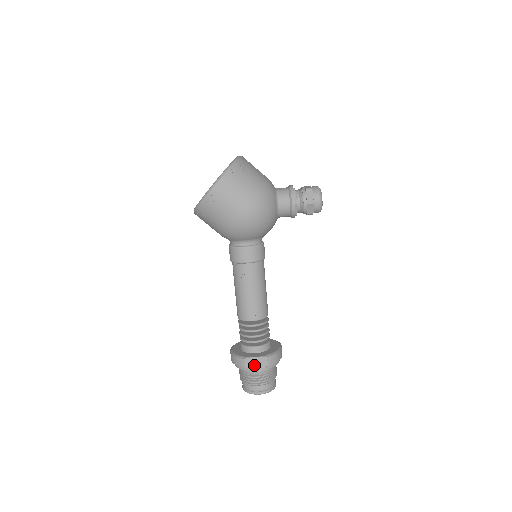
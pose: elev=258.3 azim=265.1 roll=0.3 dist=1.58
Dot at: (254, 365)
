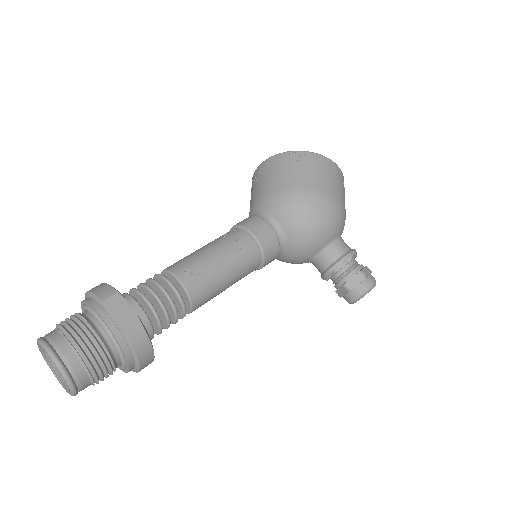
Dot at: (115, 312)
